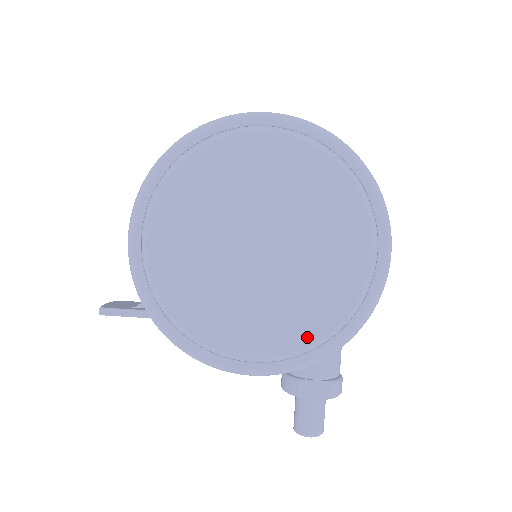
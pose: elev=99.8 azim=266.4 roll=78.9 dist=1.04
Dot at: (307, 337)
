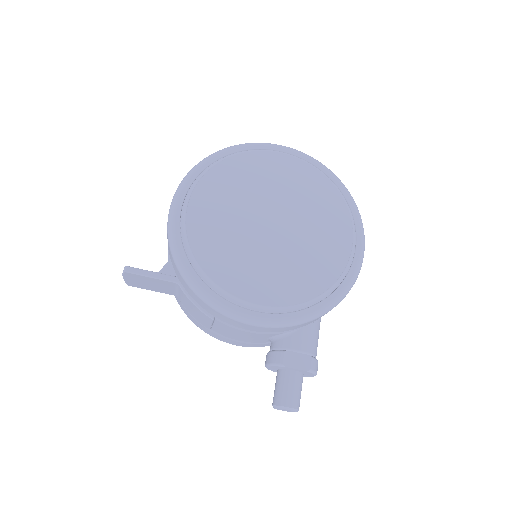
Dot at: (302, 295)
